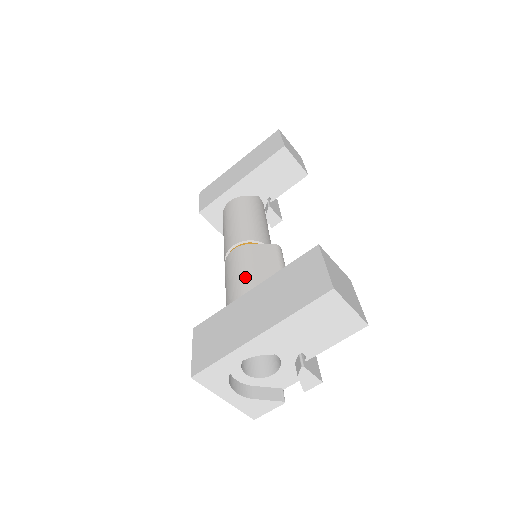
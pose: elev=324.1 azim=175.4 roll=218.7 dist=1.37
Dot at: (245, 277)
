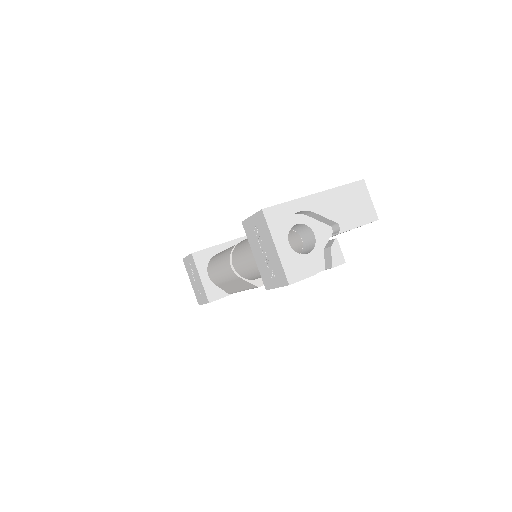
Dot at: occluded
